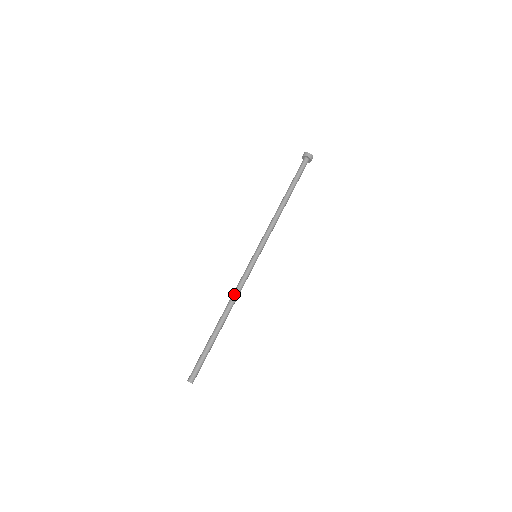
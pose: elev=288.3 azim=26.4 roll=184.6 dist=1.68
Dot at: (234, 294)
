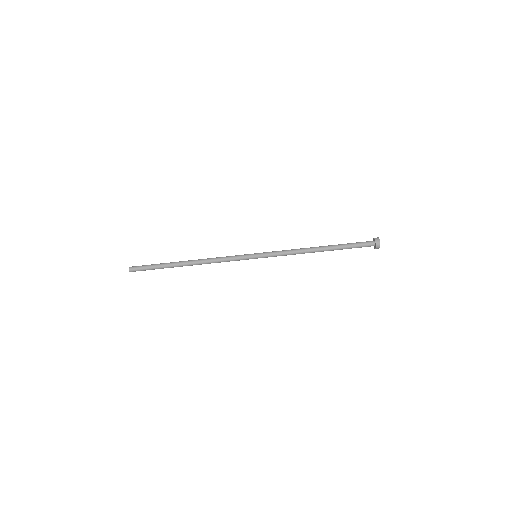
Dot at: (213, 260)
